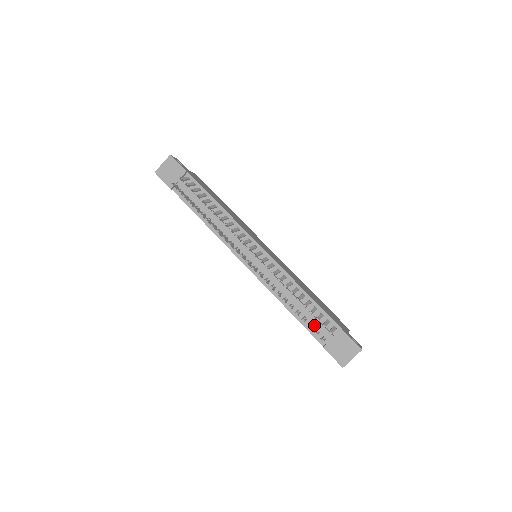
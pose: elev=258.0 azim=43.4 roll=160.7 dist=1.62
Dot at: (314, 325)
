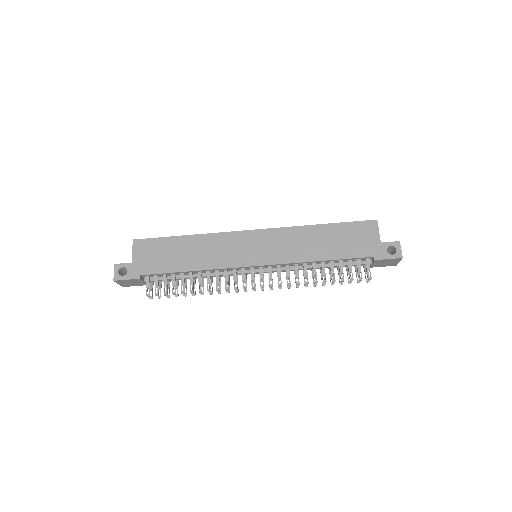
Dot at: occluded
